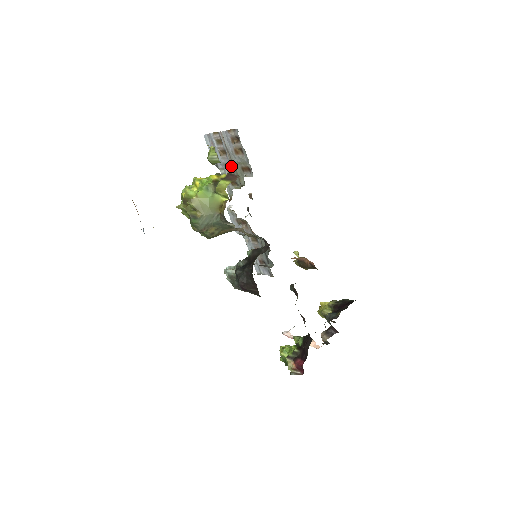
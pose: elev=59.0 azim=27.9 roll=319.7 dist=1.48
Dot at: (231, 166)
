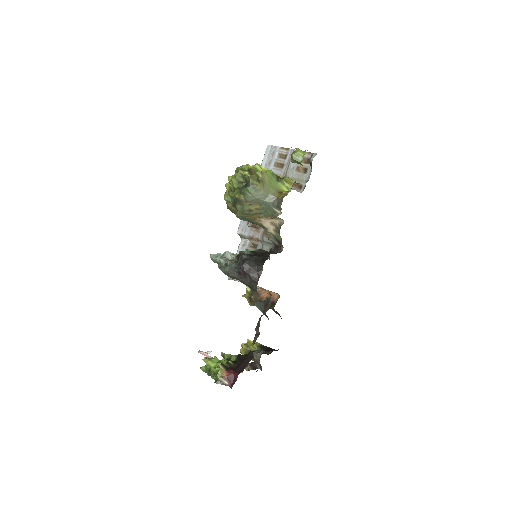
Dot at: occluded
